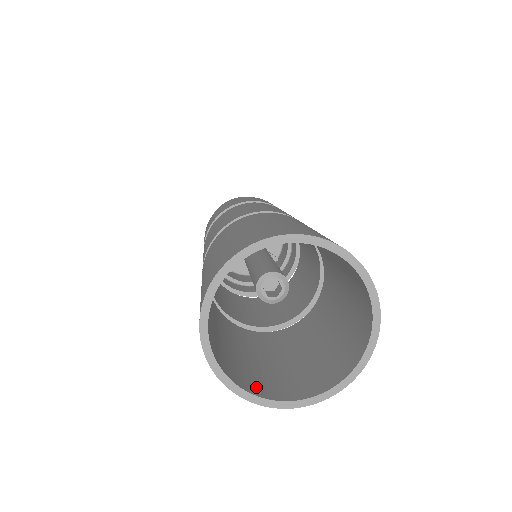
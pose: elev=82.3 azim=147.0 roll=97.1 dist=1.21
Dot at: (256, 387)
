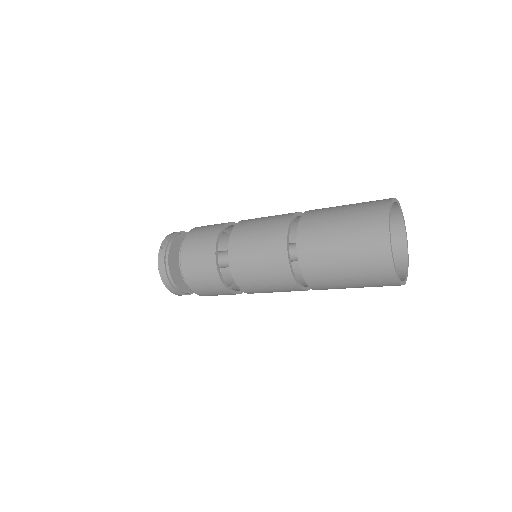
Dot at: occluded
